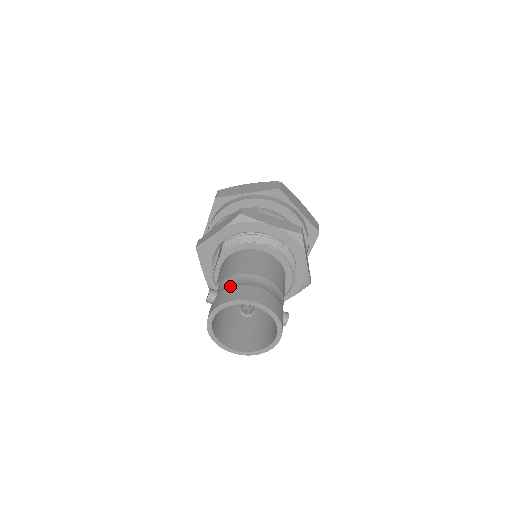
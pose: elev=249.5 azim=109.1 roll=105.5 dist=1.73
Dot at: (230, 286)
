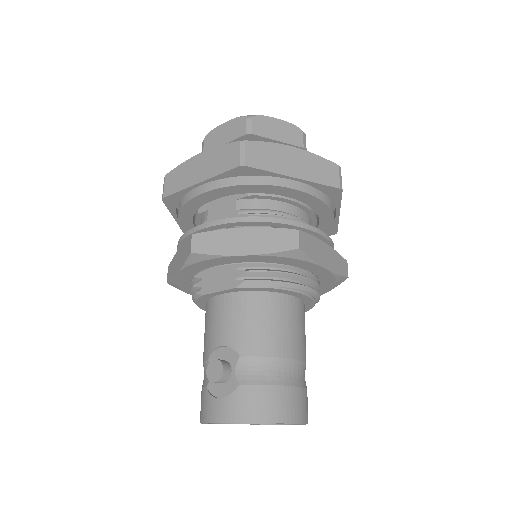
Dot at: (264, 384)
